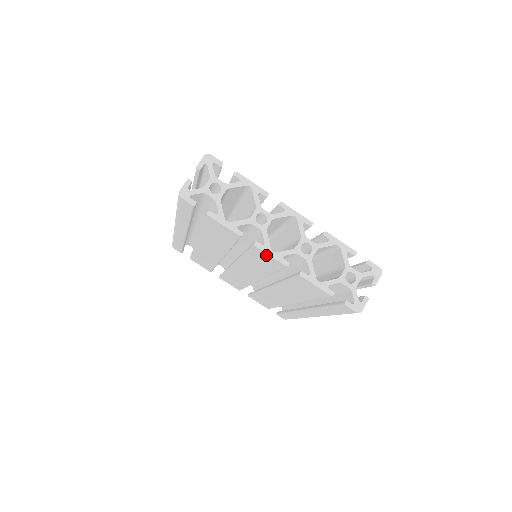
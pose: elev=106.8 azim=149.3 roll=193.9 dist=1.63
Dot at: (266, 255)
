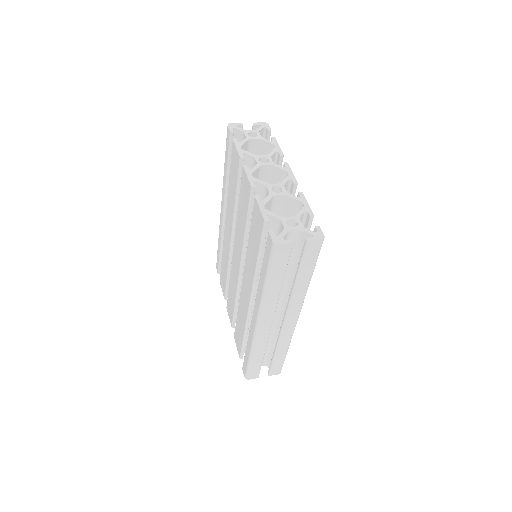
Dot at: (246, 178)
